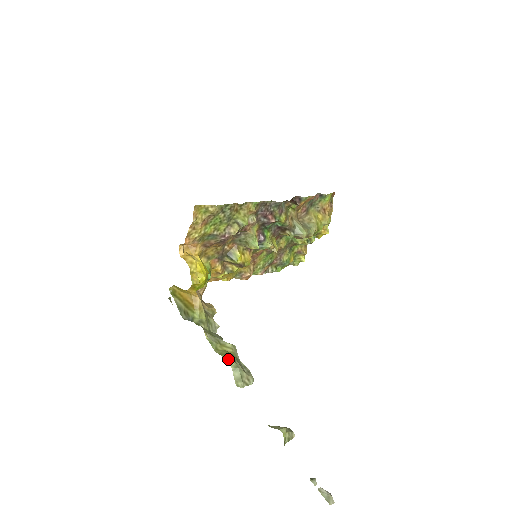
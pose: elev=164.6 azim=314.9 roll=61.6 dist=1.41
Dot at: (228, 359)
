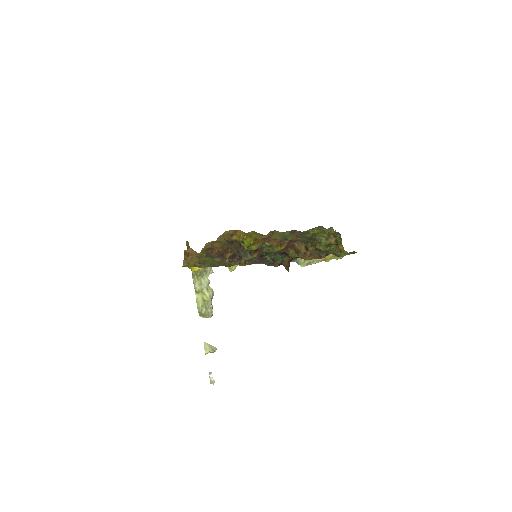
Dot at: (198, 307)
